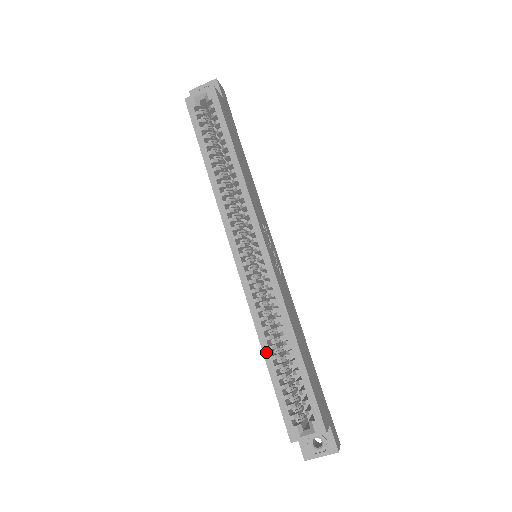
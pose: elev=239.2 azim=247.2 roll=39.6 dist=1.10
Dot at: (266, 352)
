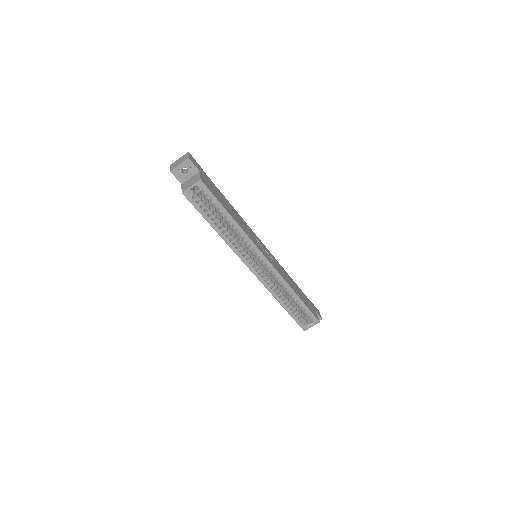
Dot at: (282, 304)
